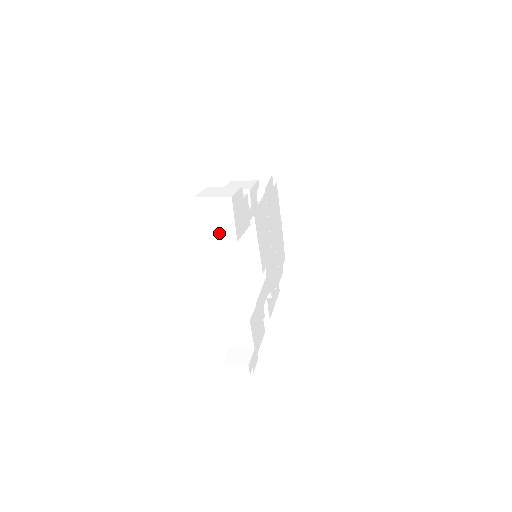
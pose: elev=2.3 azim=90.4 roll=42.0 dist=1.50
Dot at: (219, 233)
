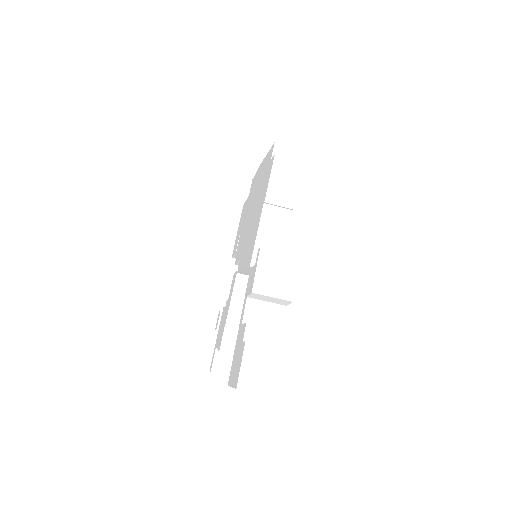
Dot at: occluded
